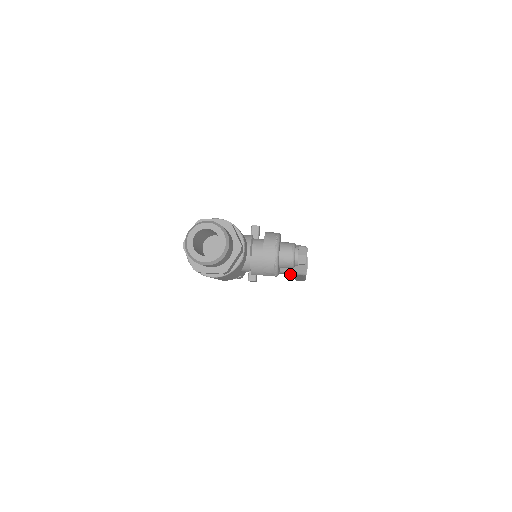
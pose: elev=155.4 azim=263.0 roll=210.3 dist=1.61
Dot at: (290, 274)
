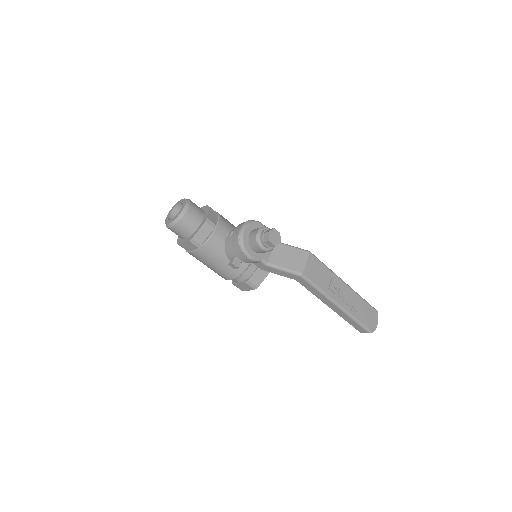
Dot at: (287, 275)
